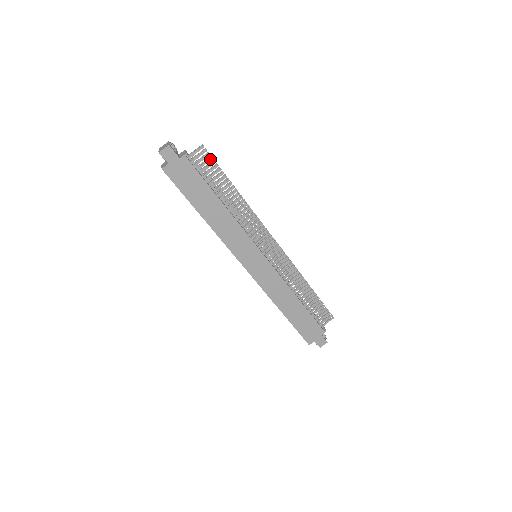
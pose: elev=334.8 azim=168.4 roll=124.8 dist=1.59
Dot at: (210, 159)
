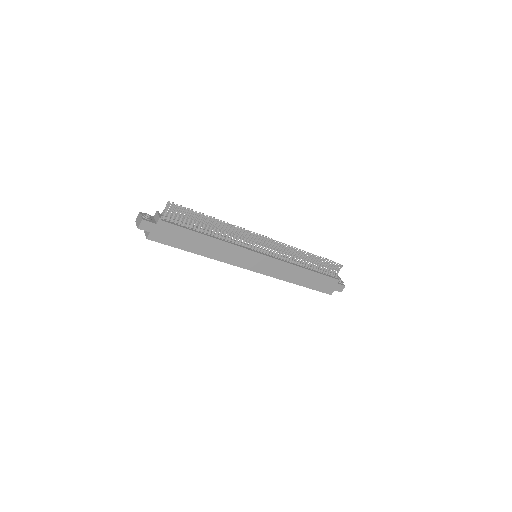
Dot at: (181, 209)
